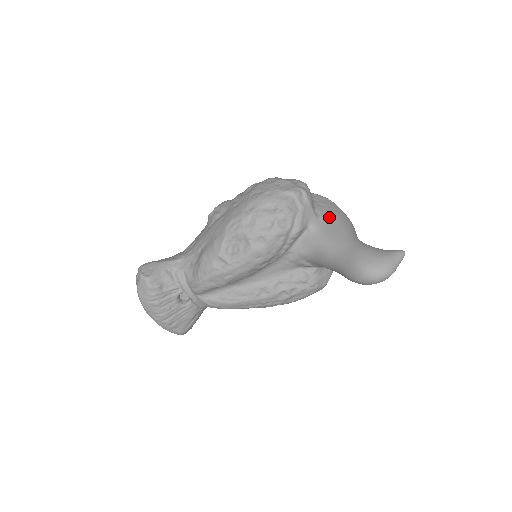
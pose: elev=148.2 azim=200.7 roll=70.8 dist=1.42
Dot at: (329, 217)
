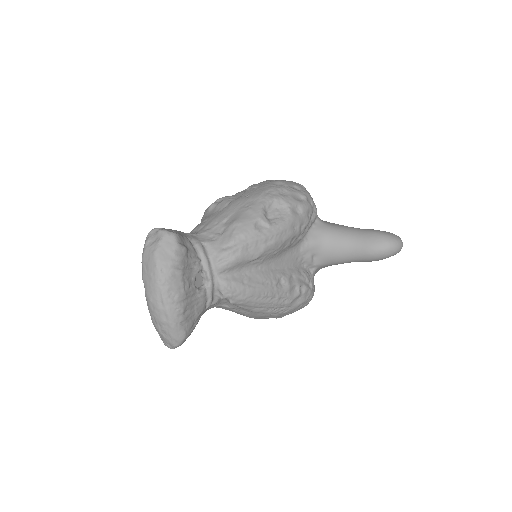
Dot at: occluded
